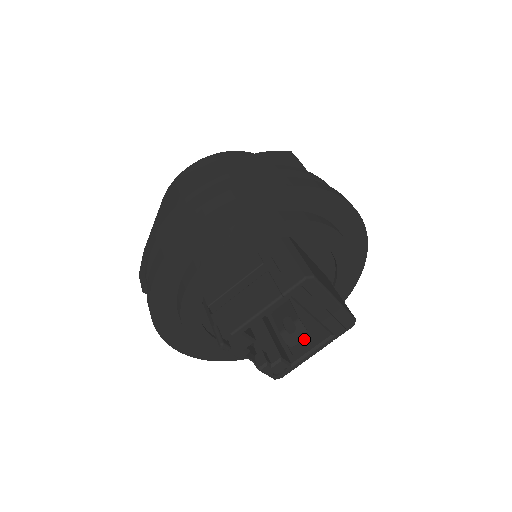
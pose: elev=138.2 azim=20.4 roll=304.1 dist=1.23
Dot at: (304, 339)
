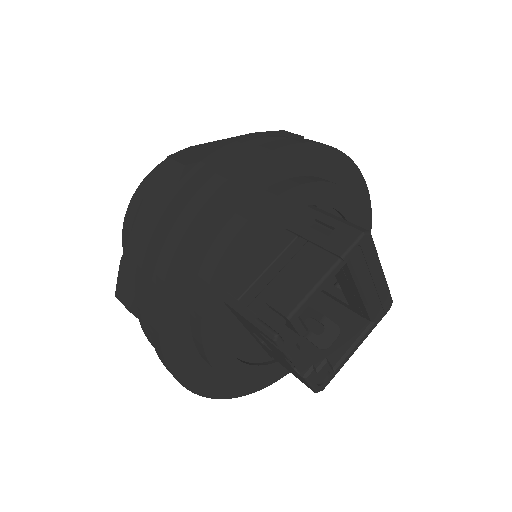
Dot at: (337, 337)
